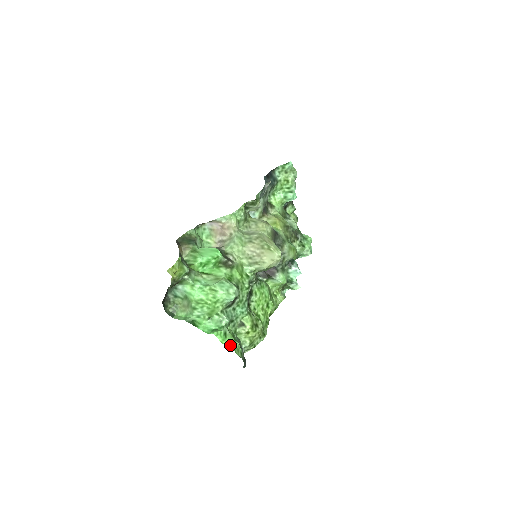
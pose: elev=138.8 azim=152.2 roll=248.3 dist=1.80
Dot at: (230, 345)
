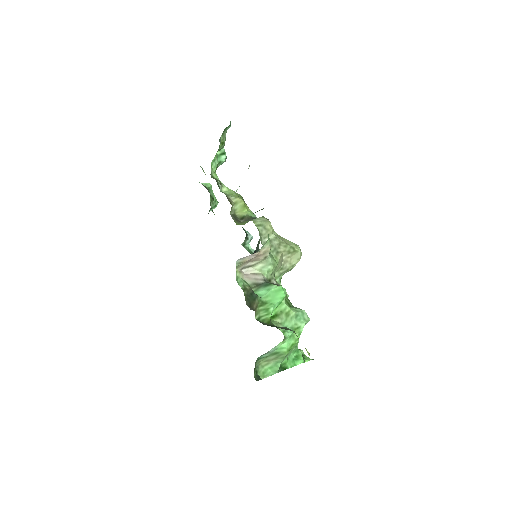
Dot at: (305, 358)
